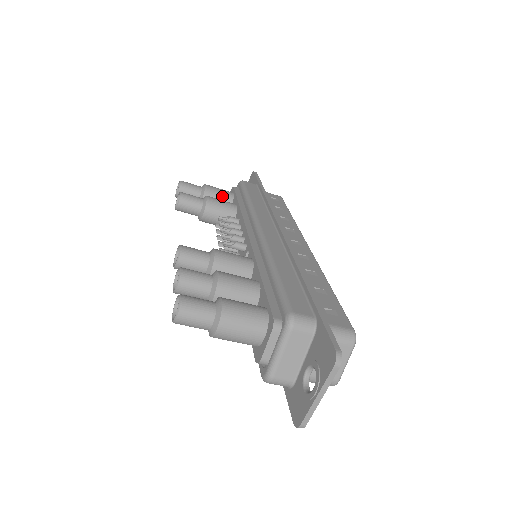
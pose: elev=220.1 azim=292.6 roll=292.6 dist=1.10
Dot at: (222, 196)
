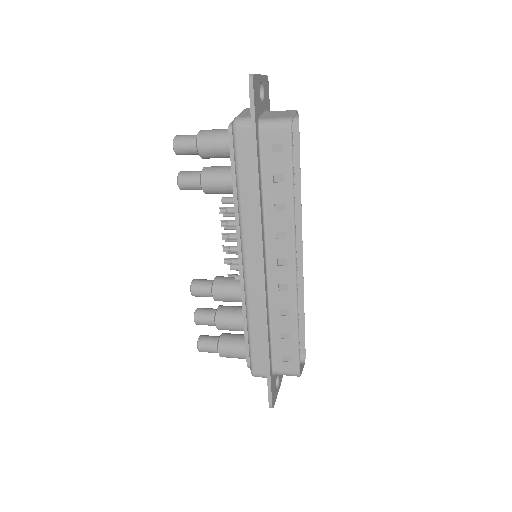
Dot at: (219, 155)
